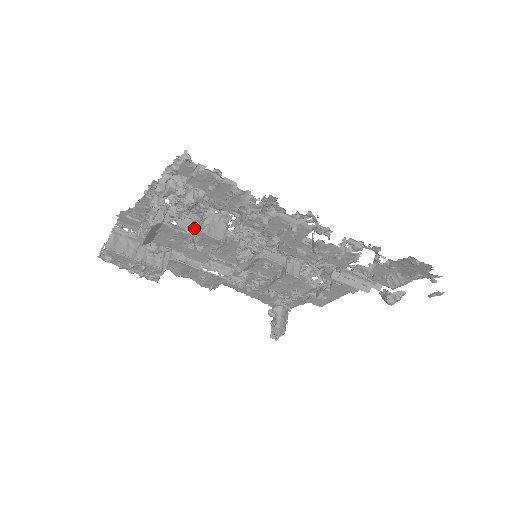
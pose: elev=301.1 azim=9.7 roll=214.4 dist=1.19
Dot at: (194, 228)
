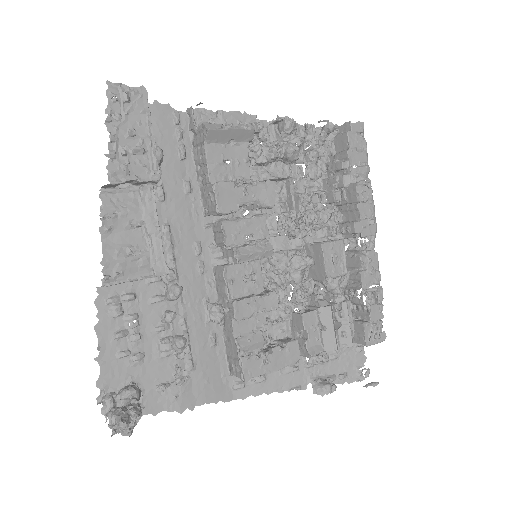
Dot at: occluded
